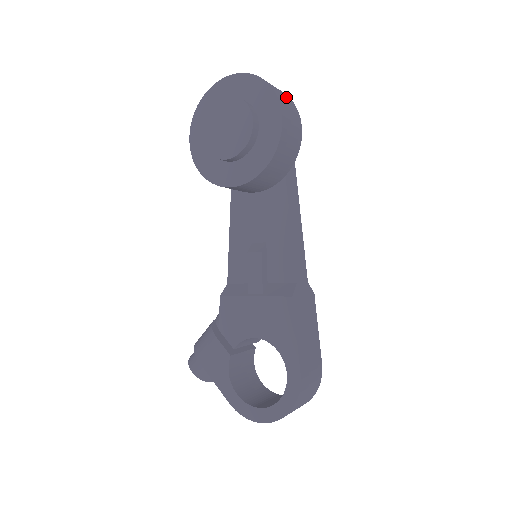
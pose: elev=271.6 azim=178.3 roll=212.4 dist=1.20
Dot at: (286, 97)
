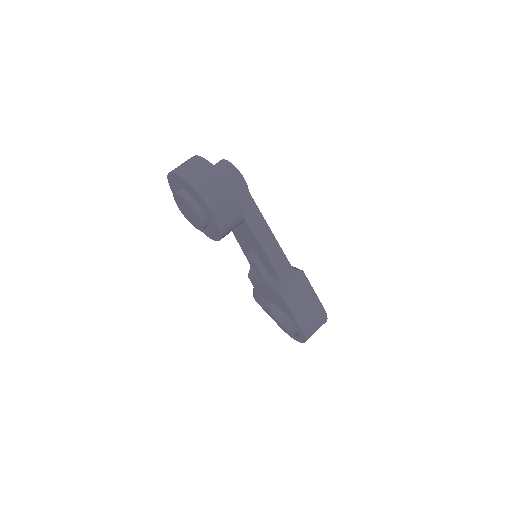
Dot at: (213, 180)
